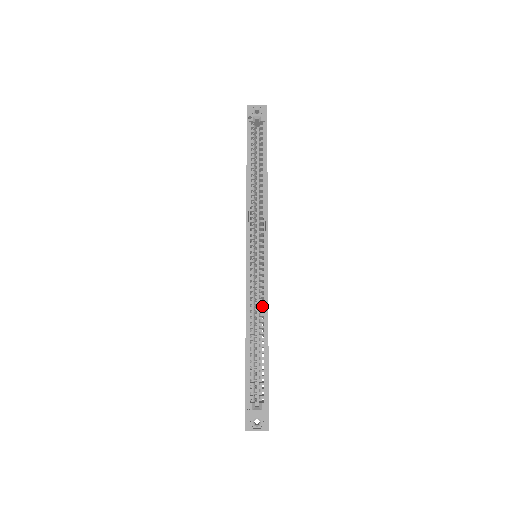
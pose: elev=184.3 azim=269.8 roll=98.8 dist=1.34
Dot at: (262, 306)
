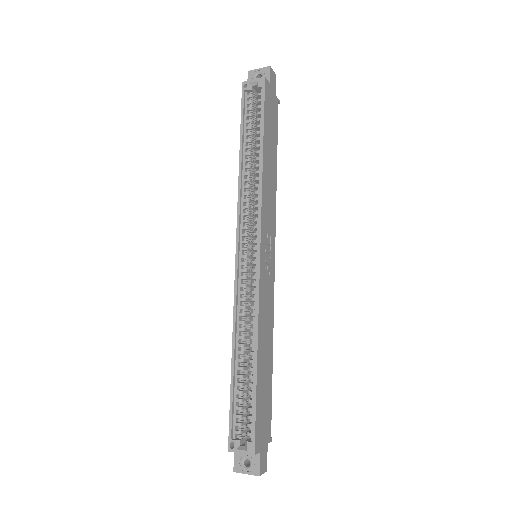
Dot at: occluded
